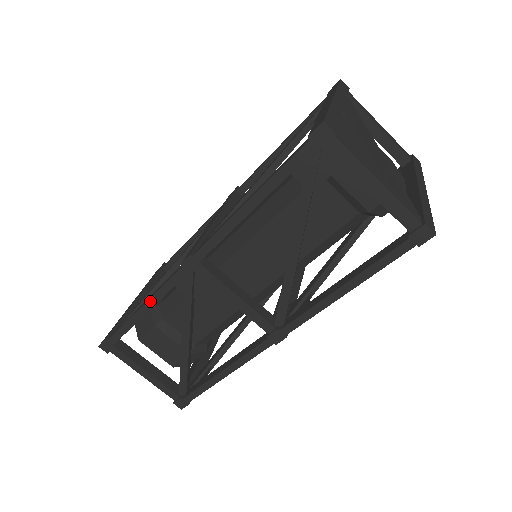
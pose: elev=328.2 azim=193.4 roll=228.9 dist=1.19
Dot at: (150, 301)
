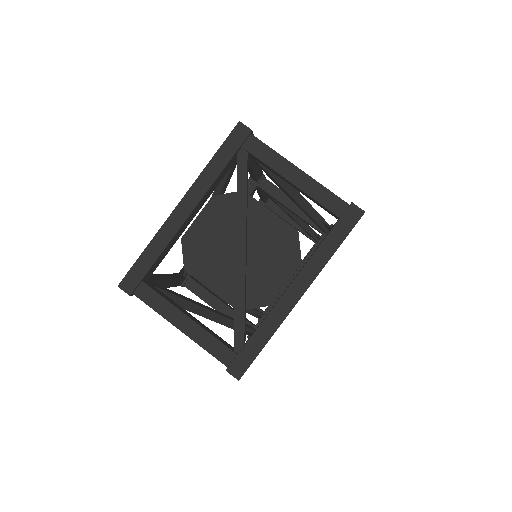
Dot at: occluded
